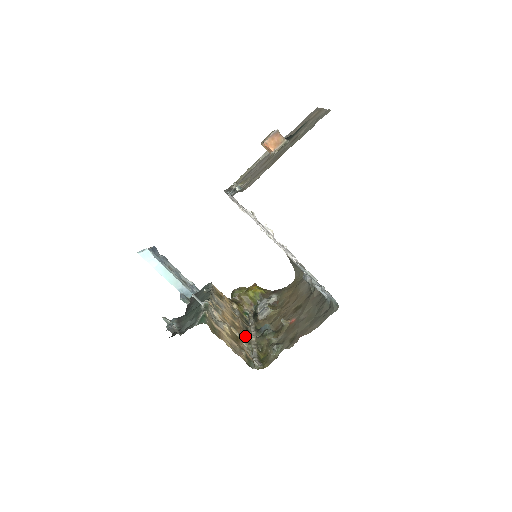
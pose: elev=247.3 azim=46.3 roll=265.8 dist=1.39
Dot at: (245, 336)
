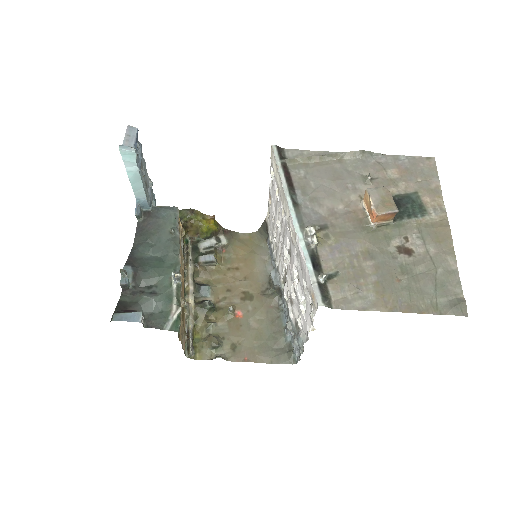
Dot at: (188, 303)
